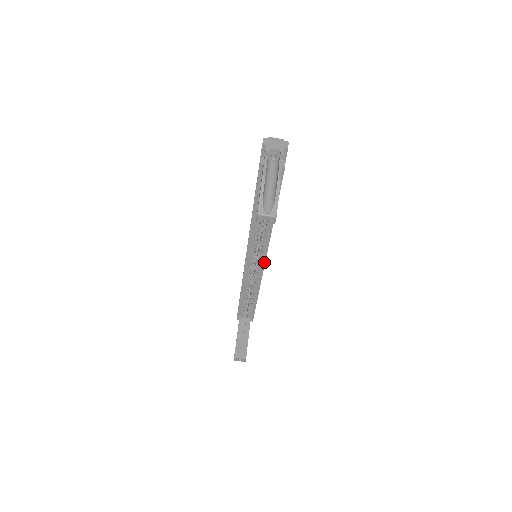
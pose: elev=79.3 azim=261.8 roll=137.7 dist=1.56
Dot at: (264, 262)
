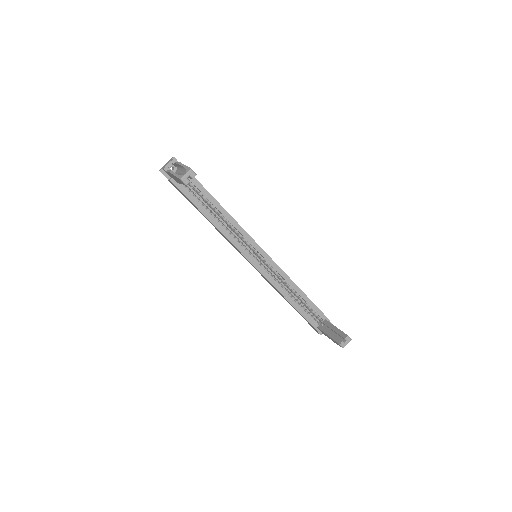
Dot at: (264, 252)
